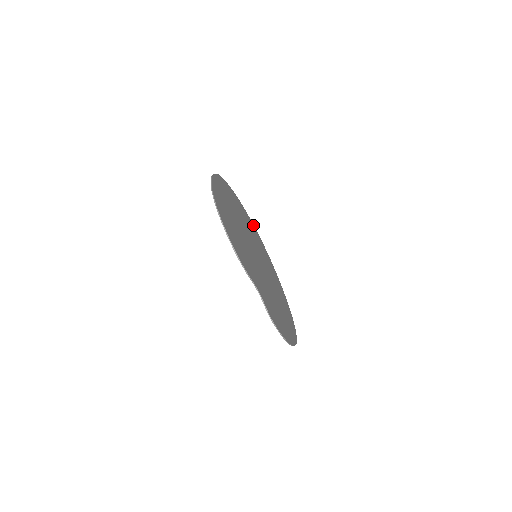
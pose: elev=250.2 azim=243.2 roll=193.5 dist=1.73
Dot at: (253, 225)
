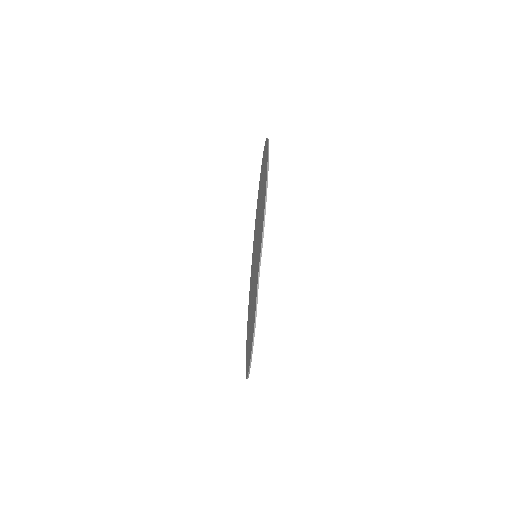
Dot at: occluded
